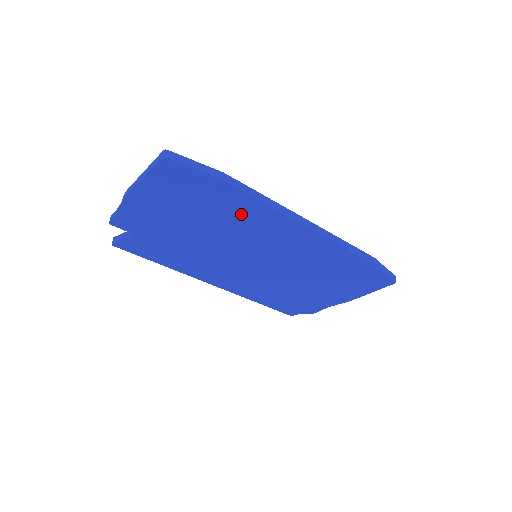
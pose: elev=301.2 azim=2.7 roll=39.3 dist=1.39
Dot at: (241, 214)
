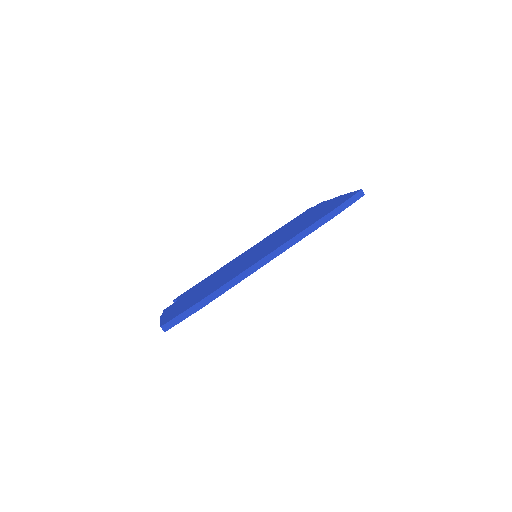
Dot at: occluded
